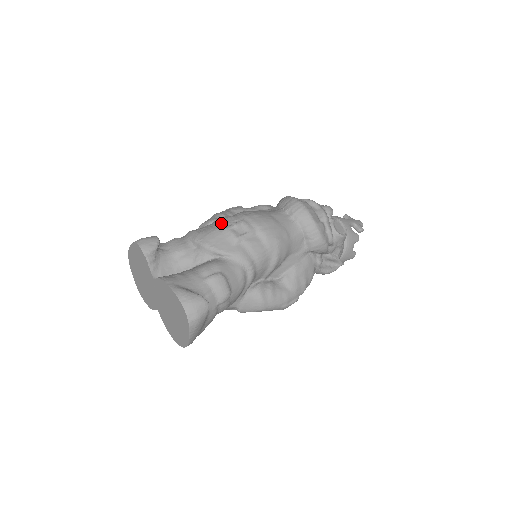
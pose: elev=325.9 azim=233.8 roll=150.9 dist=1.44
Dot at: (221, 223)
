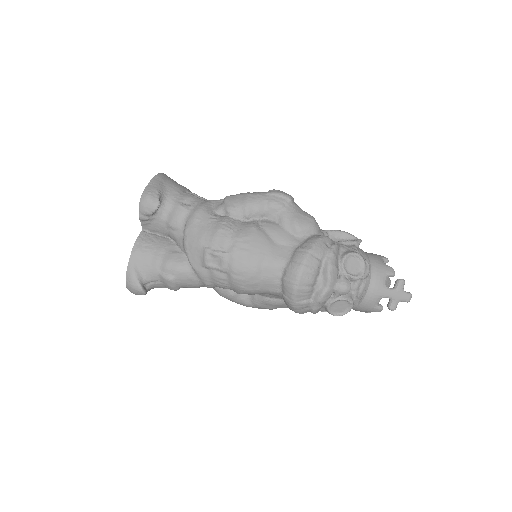
Dot at: (211, 237)
